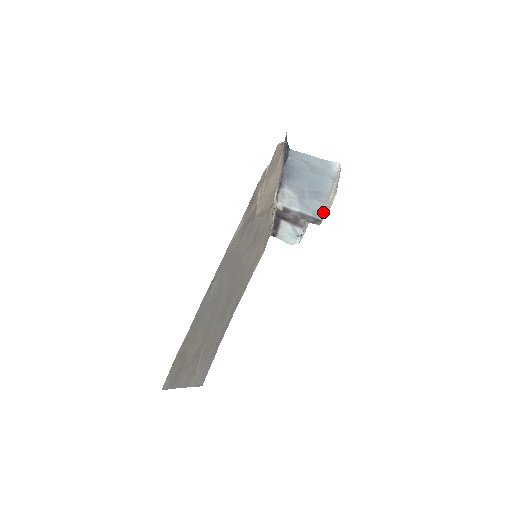
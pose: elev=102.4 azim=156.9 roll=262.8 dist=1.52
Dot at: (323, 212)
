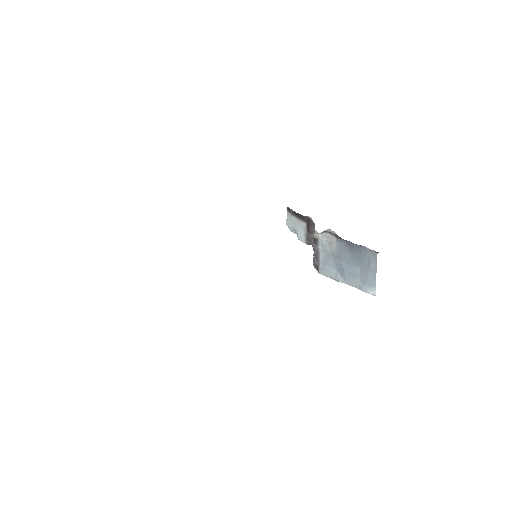
Dot at: (327, 276)
